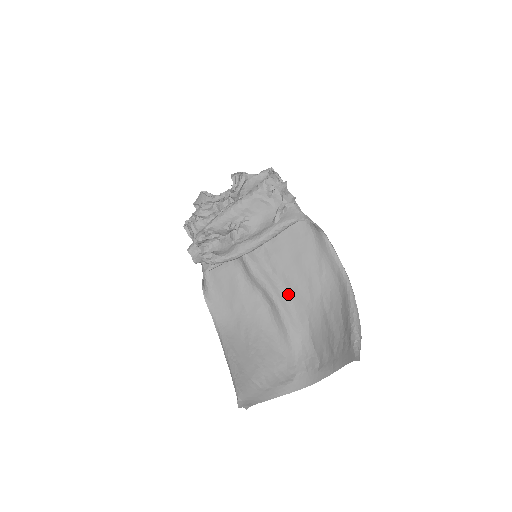
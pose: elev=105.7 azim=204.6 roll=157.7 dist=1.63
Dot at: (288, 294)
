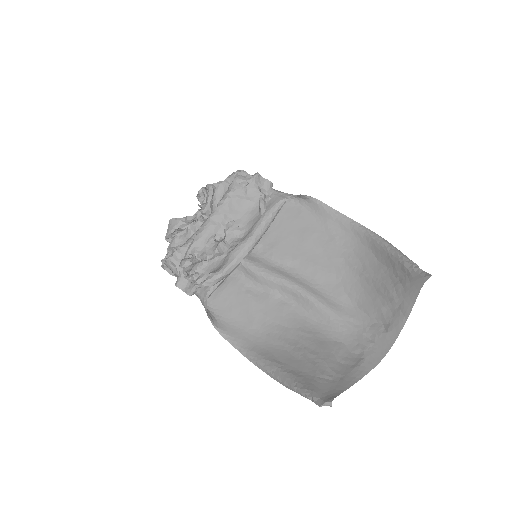
Dot at: (309, 278)
